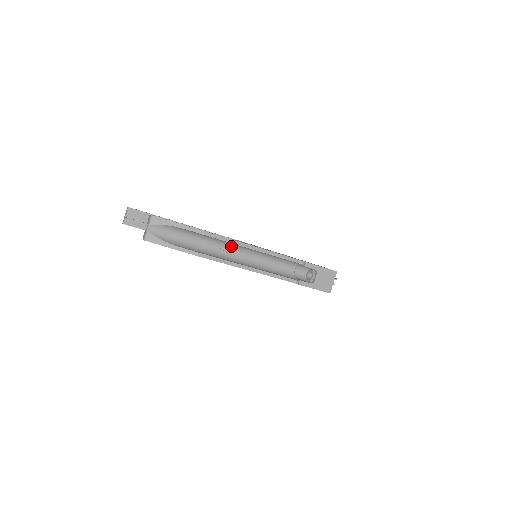
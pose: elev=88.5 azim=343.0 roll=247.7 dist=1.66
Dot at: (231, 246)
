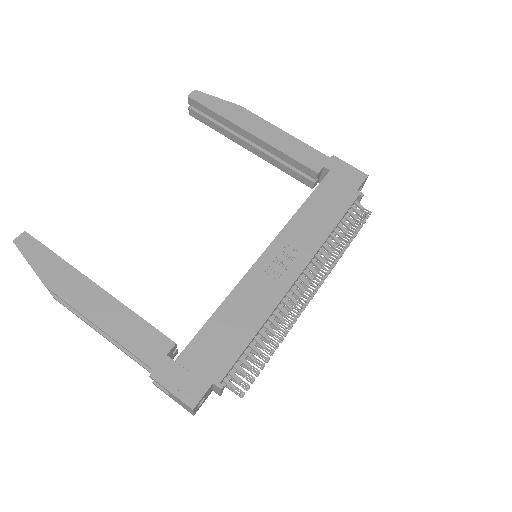
Dot at: occluded
